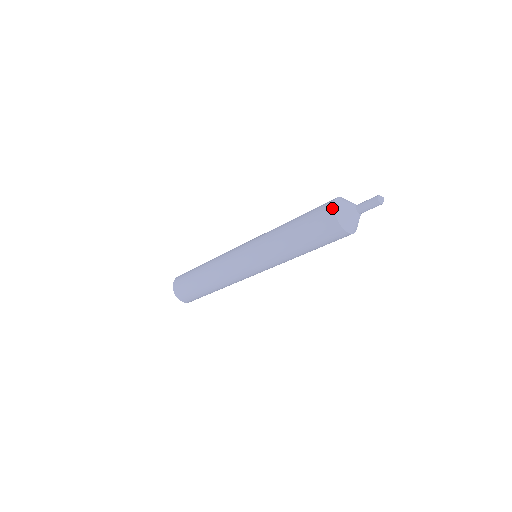
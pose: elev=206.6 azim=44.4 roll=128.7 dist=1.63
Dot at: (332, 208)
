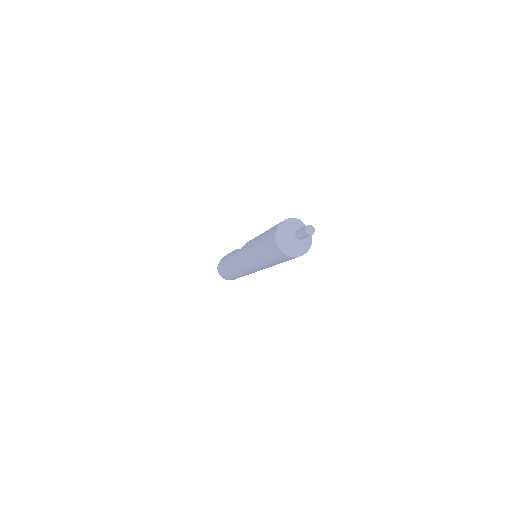
Dot at: (281, 253)
